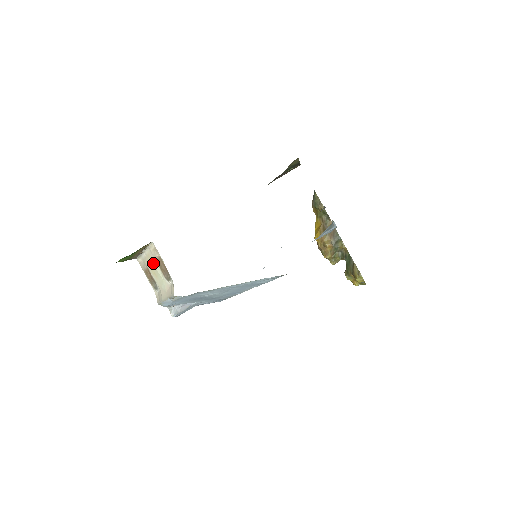
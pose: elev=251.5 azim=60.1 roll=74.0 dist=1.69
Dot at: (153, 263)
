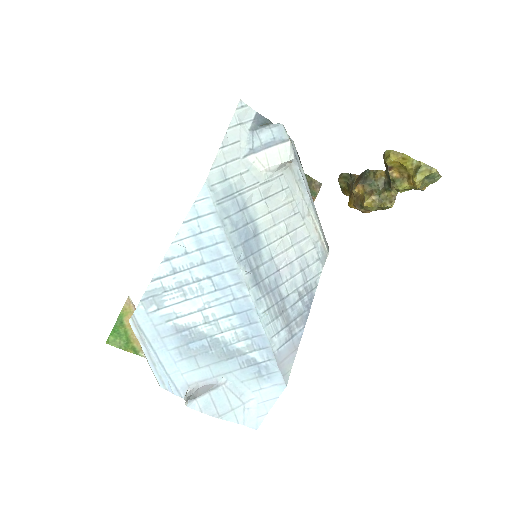
Dot at: occluded
